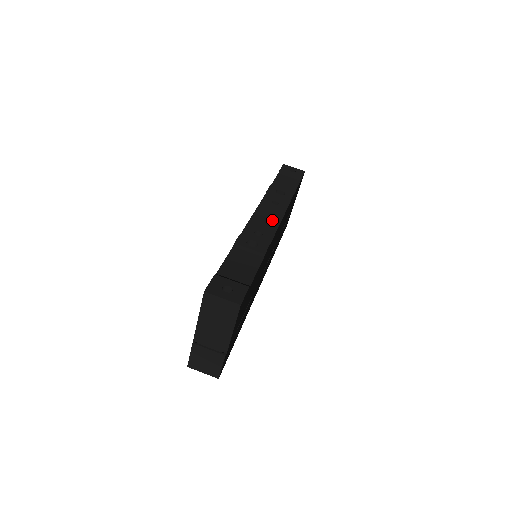
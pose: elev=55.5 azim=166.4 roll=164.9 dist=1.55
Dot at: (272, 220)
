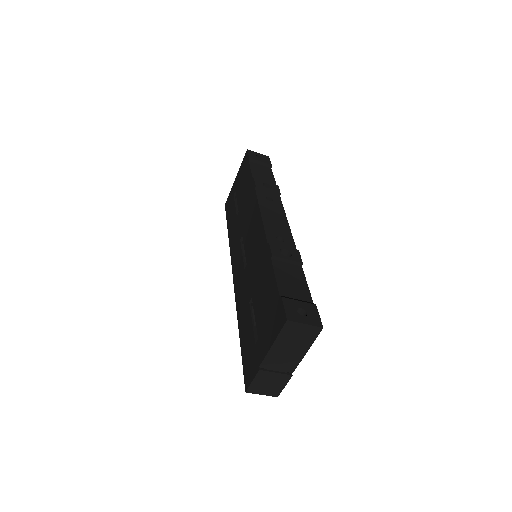
Dot at: (280, 220)
